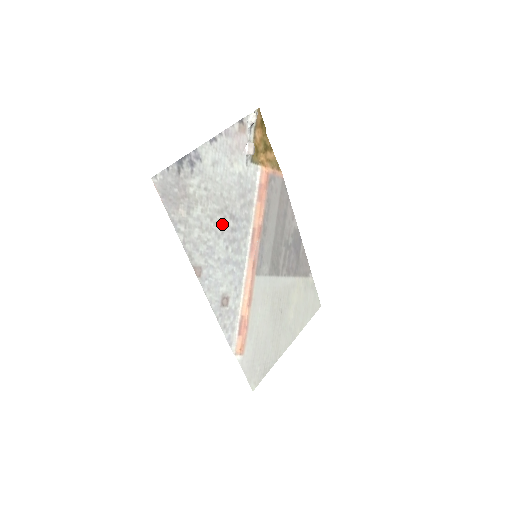
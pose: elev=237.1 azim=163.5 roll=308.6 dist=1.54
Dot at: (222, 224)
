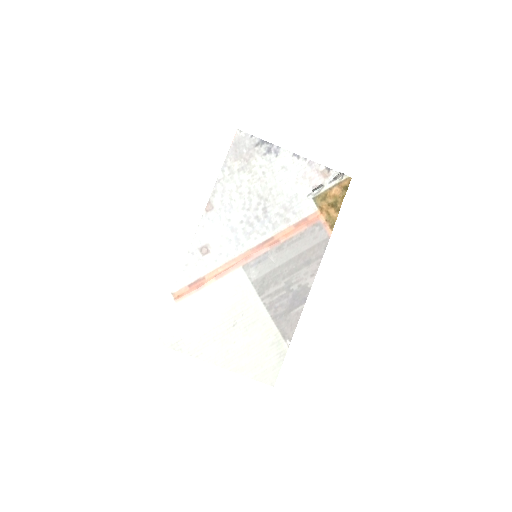
Dot at: (254, 205)
